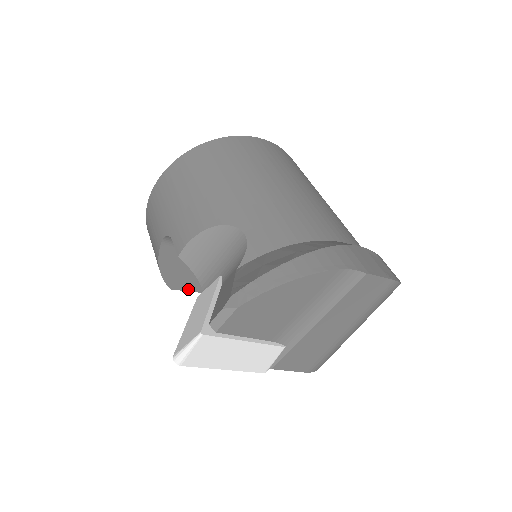
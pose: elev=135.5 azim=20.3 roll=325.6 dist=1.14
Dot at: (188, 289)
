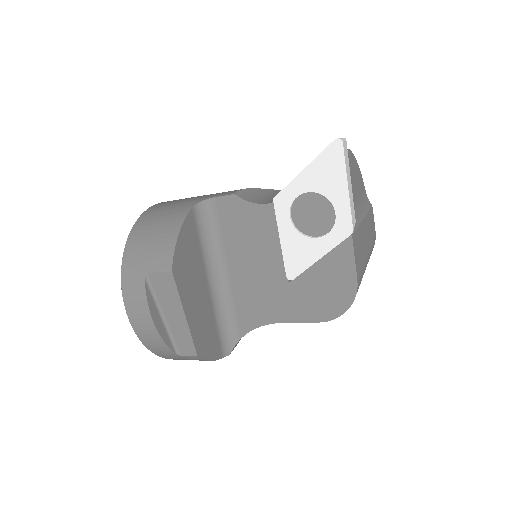
Dot at: (179, 288)
